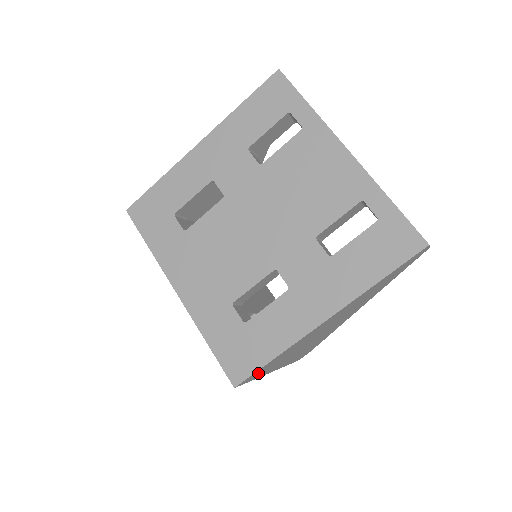
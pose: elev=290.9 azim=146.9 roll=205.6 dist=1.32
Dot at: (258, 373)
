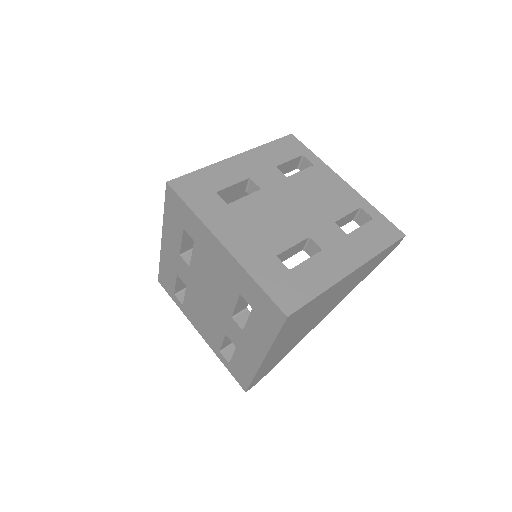
Dot at: (293, 319)
